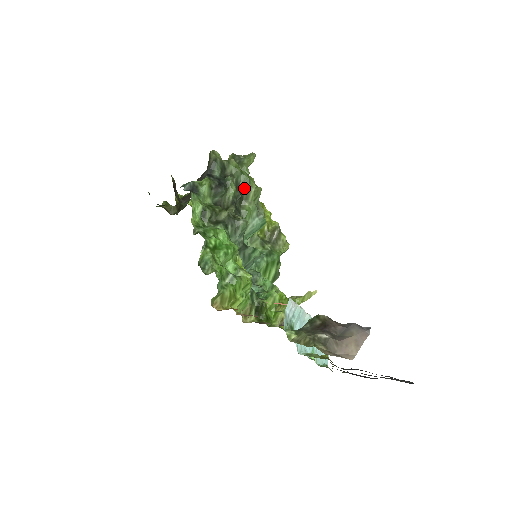
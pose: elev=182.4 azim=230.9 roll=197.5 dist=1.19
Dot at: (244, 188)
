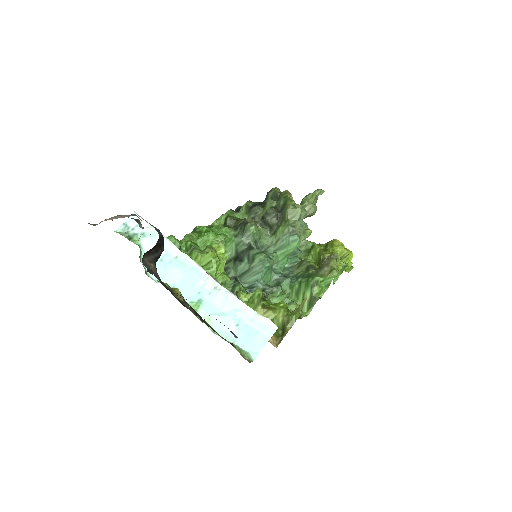
Dot at: (283, 209)
